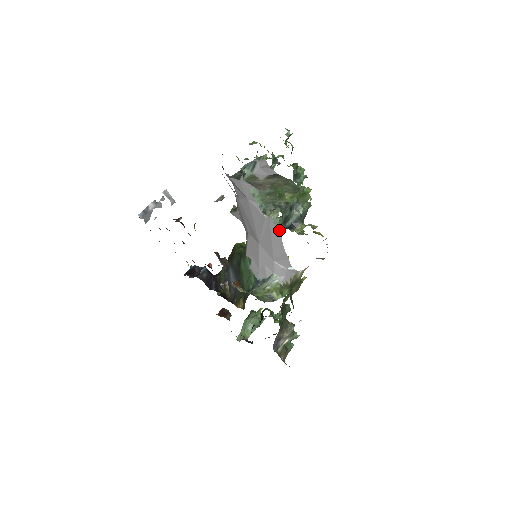
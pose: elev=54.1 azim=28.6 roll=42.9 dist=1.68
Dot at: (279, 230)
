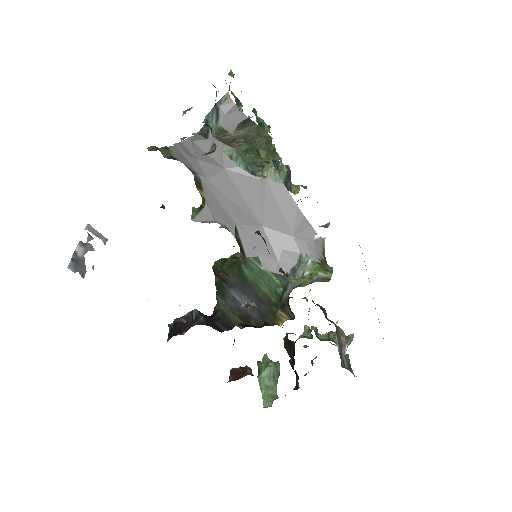
Dot at: (285, 188)
